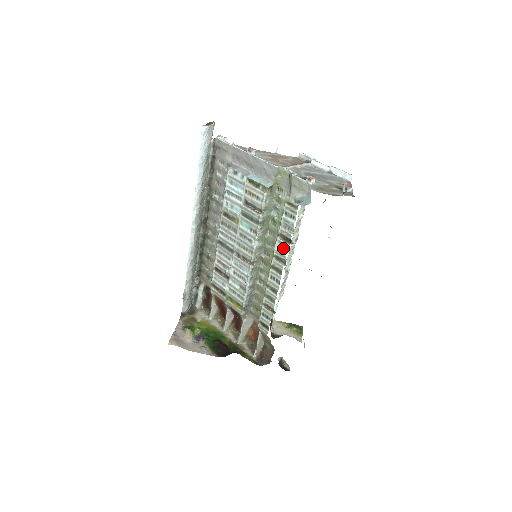
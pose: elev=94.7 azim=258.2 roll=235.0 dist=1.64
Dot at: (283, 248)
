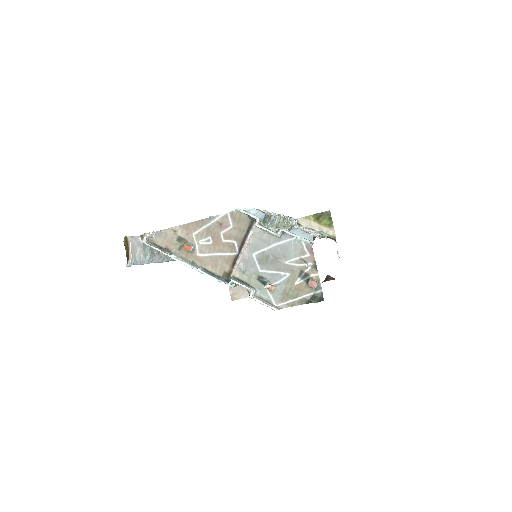
Dot at: occluded
